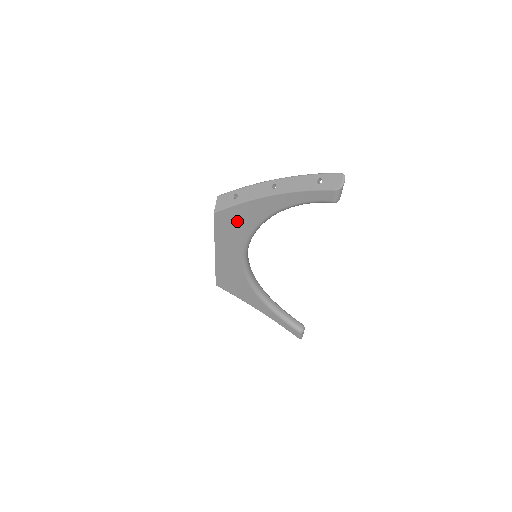
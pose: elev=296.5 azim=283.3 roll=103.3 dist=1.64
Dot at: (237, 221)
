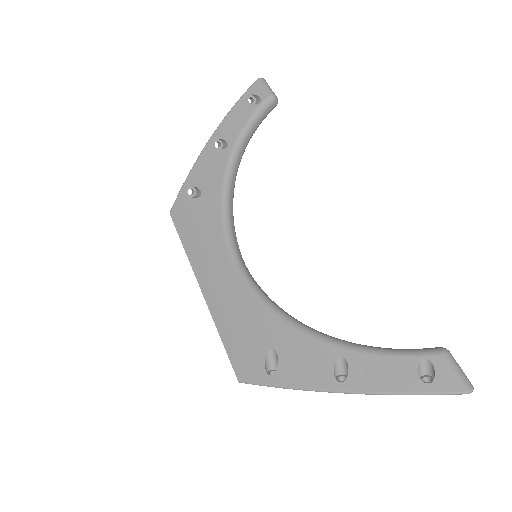
Dot at: occluded
